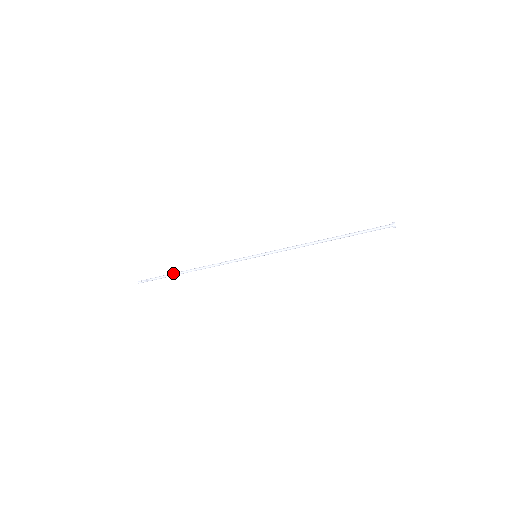
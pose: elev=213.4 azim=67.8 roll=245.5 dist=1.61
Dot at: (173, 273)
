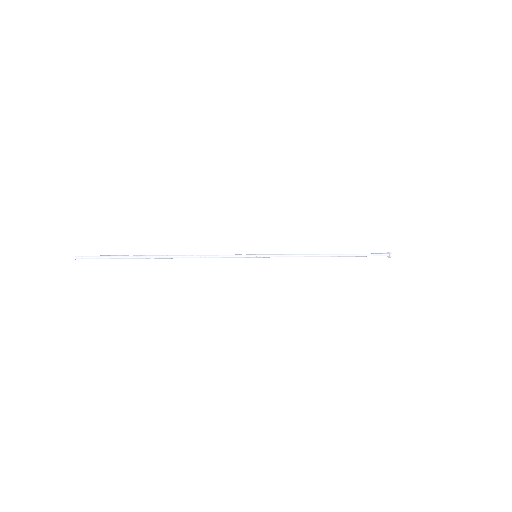
Dot at: occluded
